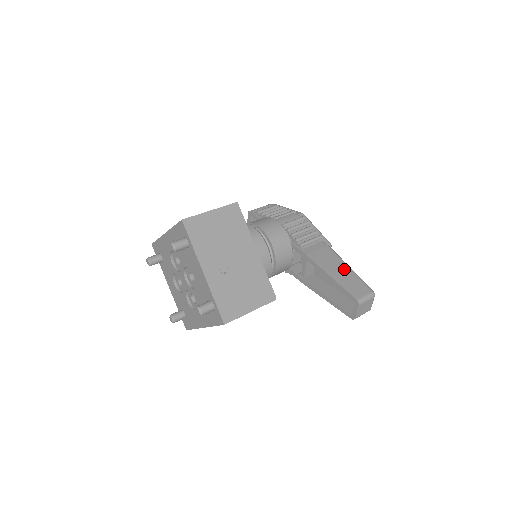
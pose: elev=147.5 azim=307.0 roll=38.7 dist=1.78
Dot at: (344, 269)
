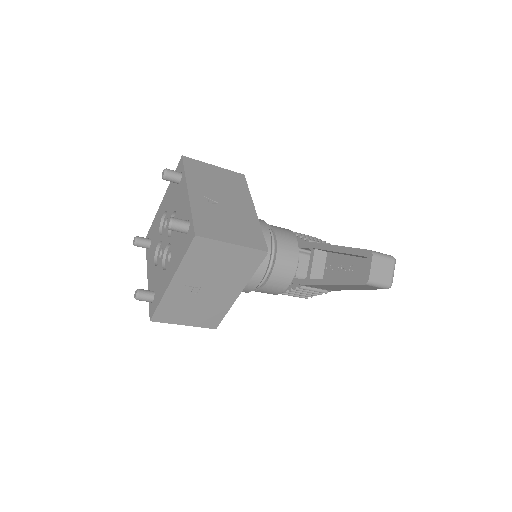
Dot at: occluded
